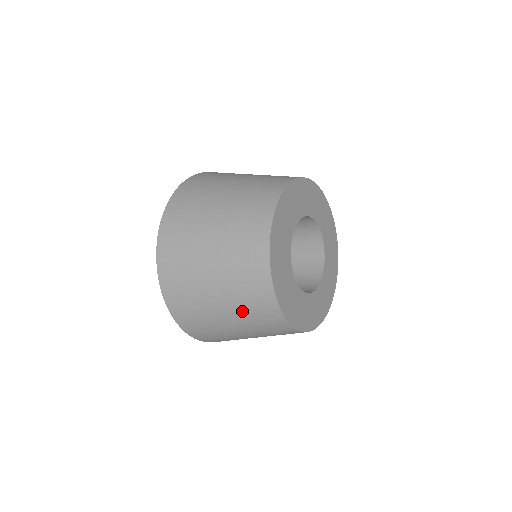
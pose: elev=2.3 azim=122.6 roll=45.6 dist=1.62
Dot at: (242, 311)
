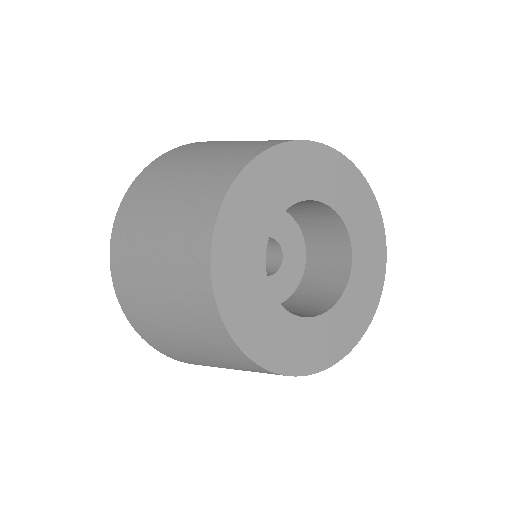
Dot at: (175, 291)
